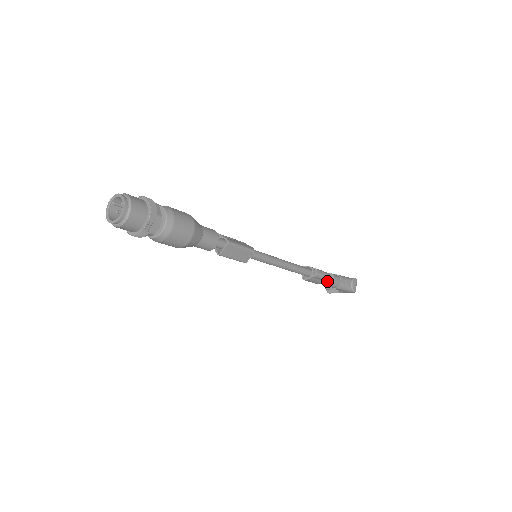
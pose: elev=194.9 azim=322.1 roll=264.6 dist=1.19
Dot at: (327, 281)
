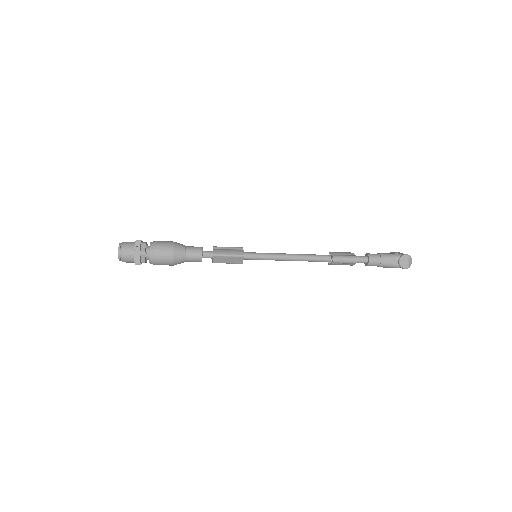
Dot at: (361, 262)
